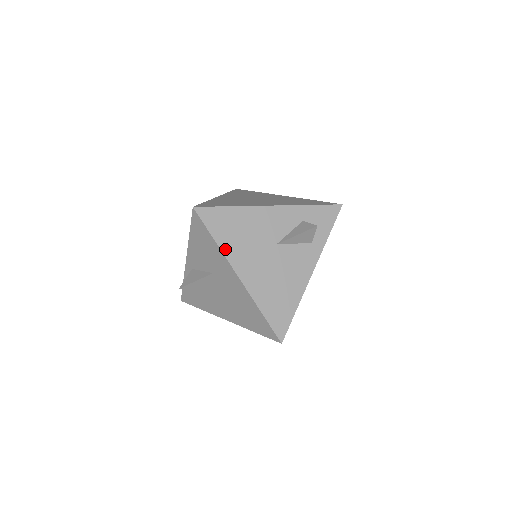
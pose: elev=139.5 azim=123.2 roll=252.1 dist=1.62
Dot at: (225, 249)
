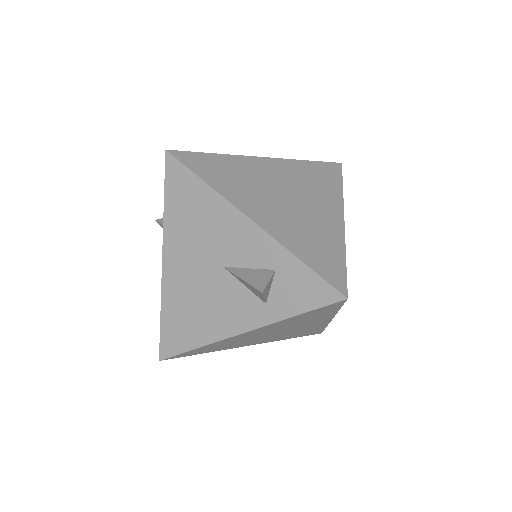
Dot at: (168, 222)
